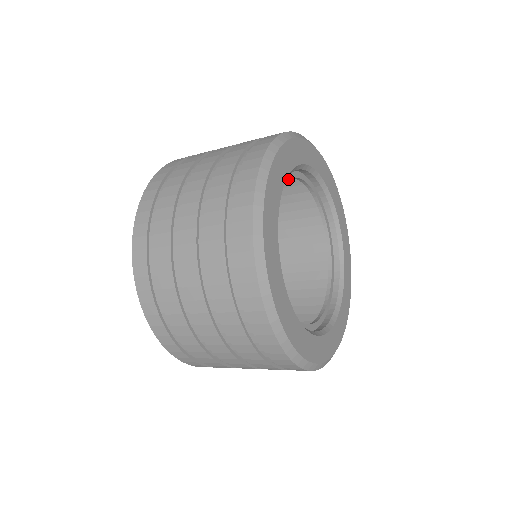
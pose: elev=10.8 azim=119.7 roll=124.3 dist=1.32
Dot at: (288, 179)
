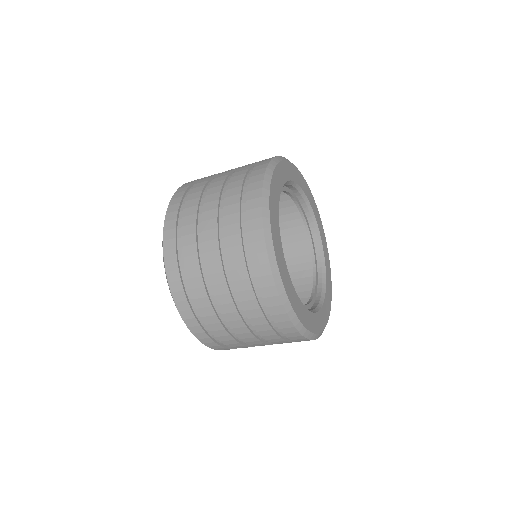
Dot at: (297, 201)
